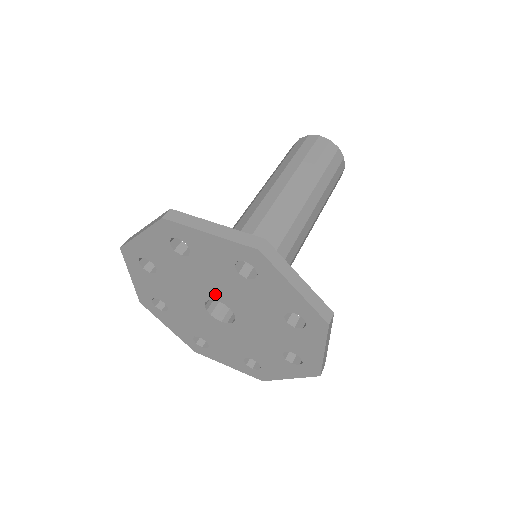
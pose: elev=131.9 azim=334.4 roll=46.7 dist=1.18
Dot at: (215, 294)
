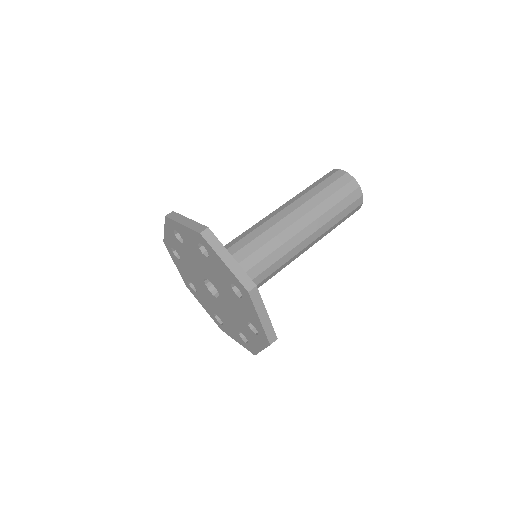
Dot at: (213, 281)
